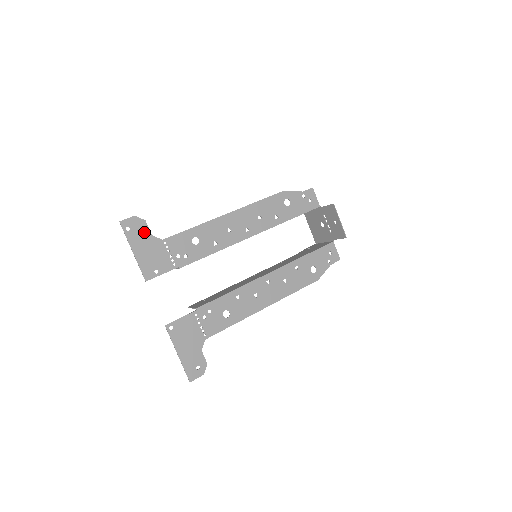
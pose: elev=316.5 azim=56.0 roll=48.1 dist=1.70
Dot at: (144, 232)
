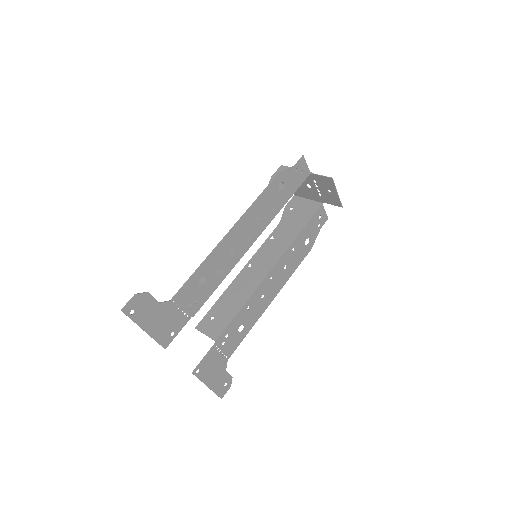
Dot at: (150, 305)
